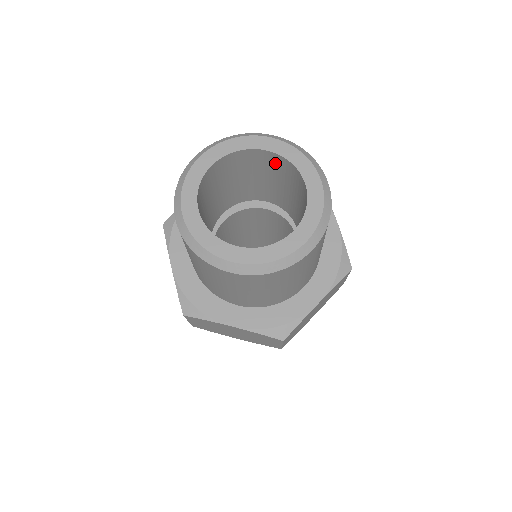
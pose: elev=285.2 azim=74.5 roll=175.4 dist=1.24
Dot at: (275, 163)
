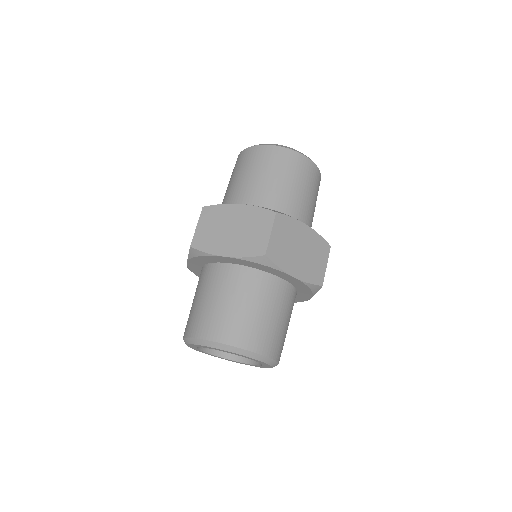
Dot at: occluded
